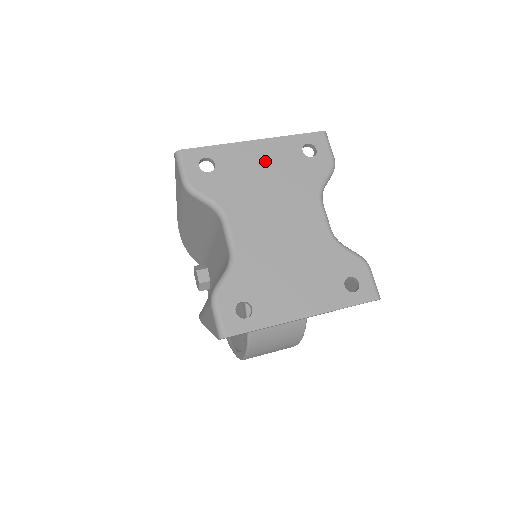
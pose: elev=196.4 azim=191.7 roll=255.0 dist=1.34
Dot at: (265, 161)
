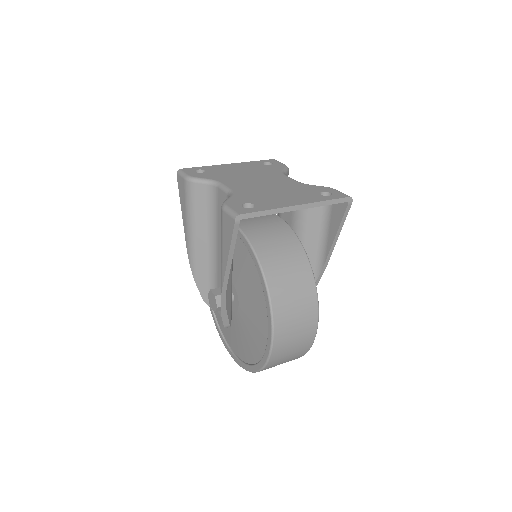
Dot at: (239, 168)
